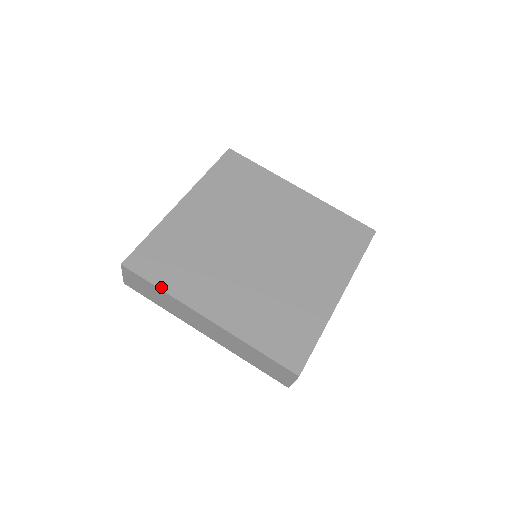
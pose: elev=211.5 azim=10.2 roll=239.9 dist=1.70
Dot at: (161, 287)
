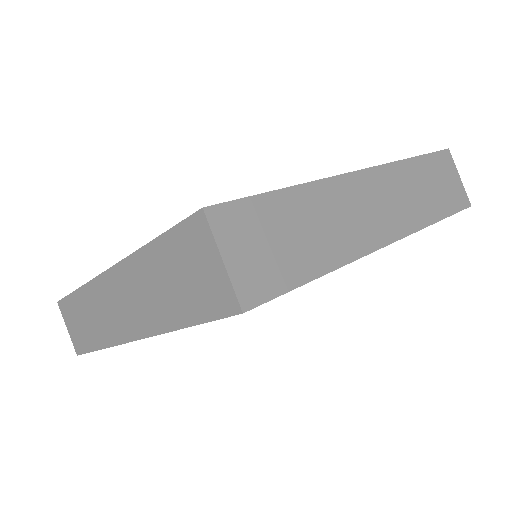
Dot at: occluded
